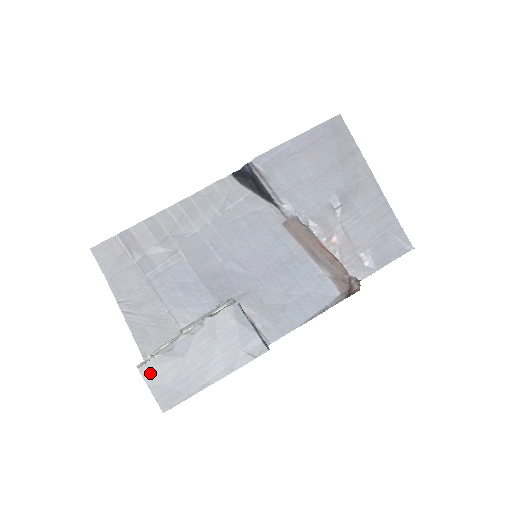
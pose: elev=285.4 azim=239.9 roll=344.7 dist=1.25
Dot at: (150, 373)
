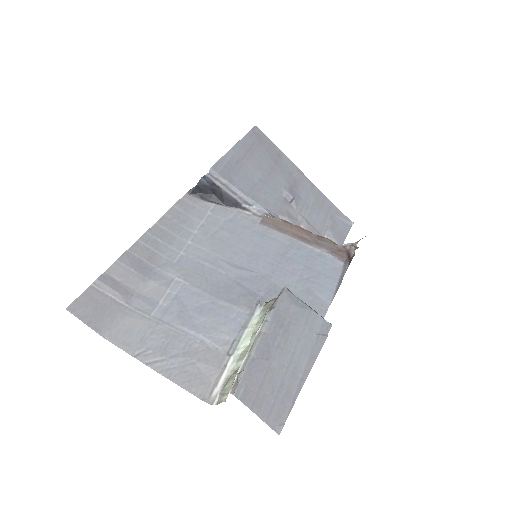
Dot at: (247, 394)
